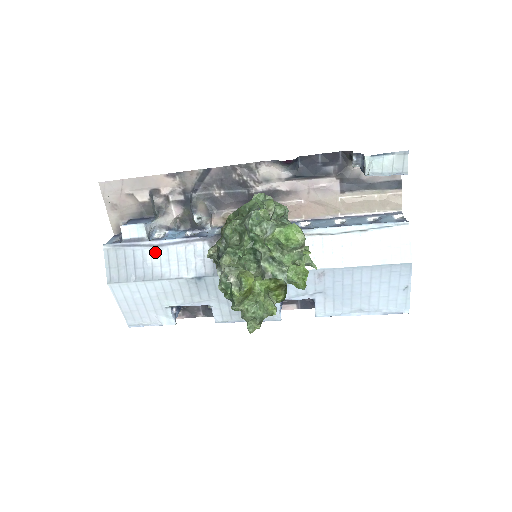
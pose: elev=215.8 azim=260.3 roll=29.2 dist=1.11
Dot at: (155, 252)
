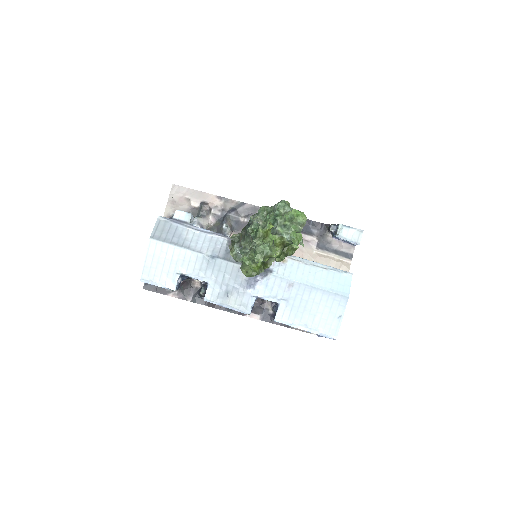
Dot at: (191, 232)
